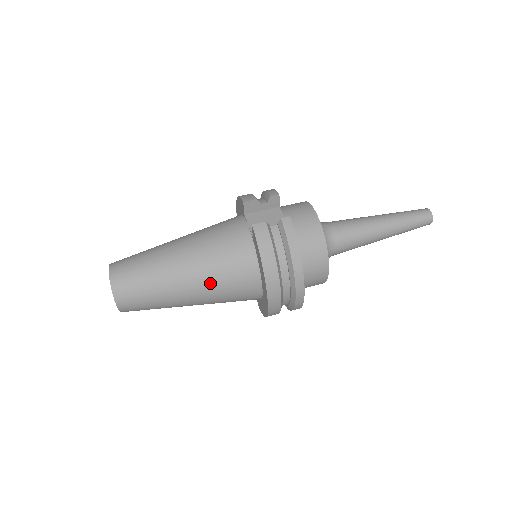
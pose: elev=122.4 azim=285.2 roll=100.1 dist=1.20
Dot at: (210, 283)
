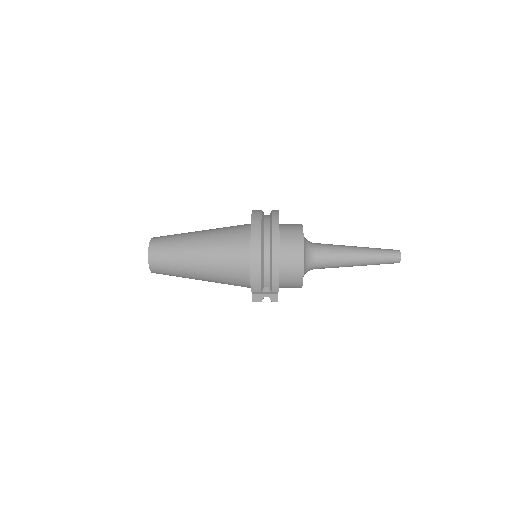
Dot at: (216, 233)
